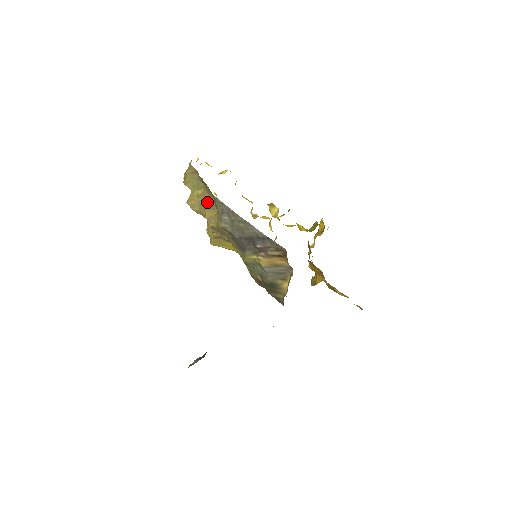
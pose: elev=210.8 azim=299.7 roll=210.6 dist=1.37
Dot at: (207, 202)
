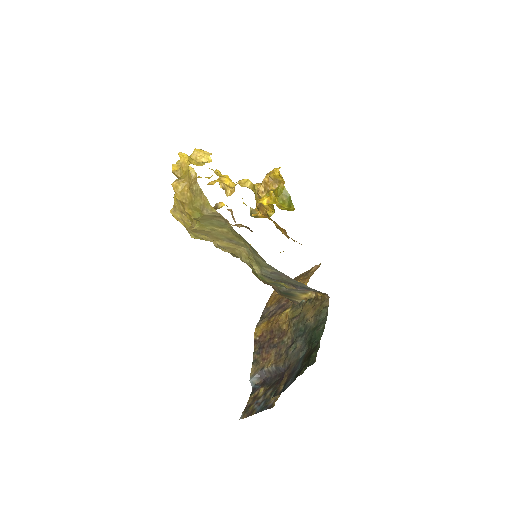
Dot at: (227, 238)
